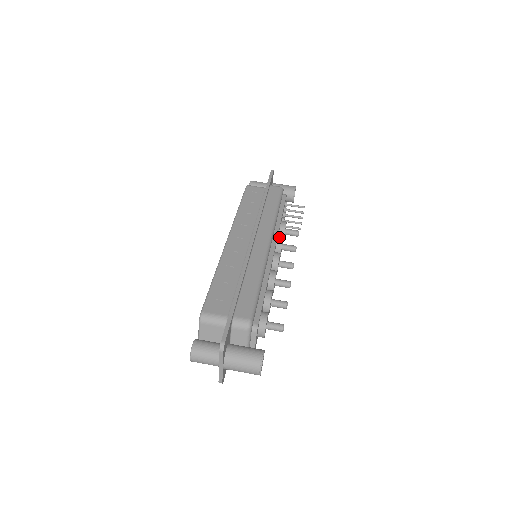
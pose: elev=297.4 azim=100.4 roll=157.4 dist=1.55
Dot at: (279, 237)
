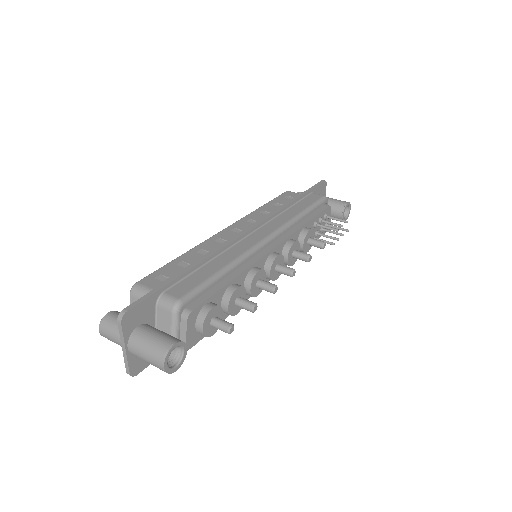
Dot at: (291, 240)
